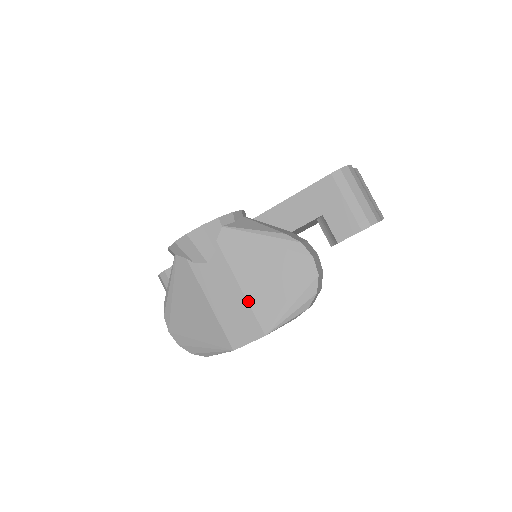
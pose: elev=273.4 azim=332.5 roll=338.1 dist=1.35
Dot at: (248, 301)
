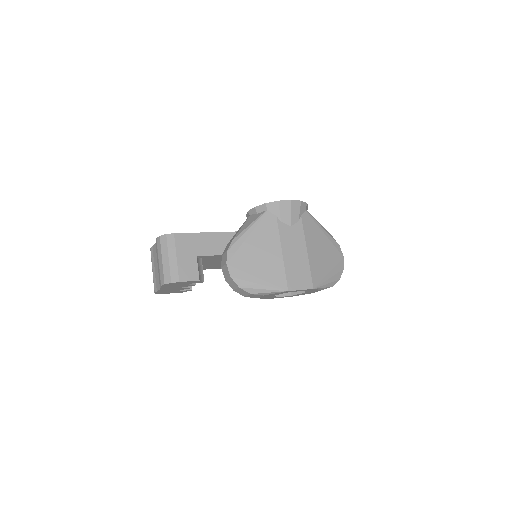
Dot at: (309, 262)
